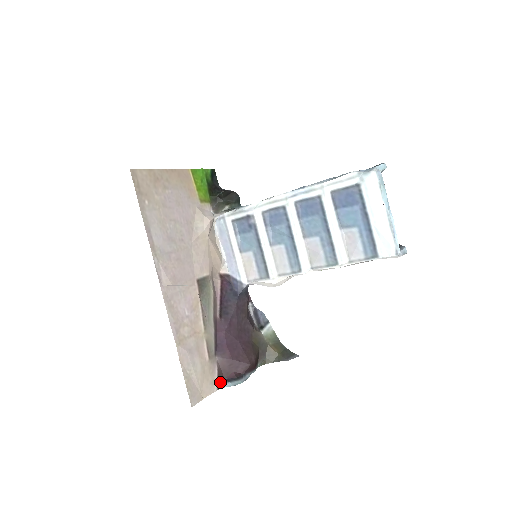
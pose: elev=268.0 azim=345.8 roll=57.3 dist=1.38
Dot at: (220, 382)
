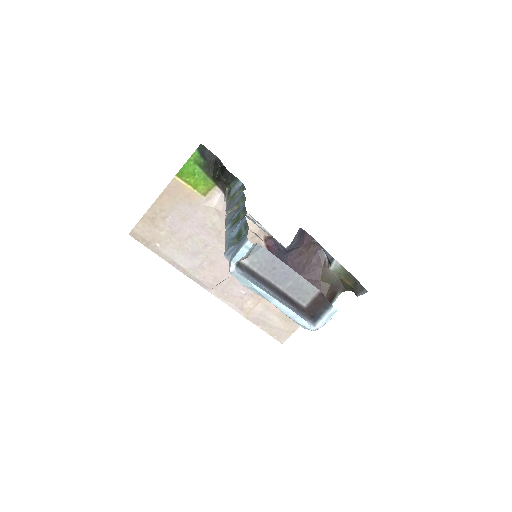
Dot at: occluded
